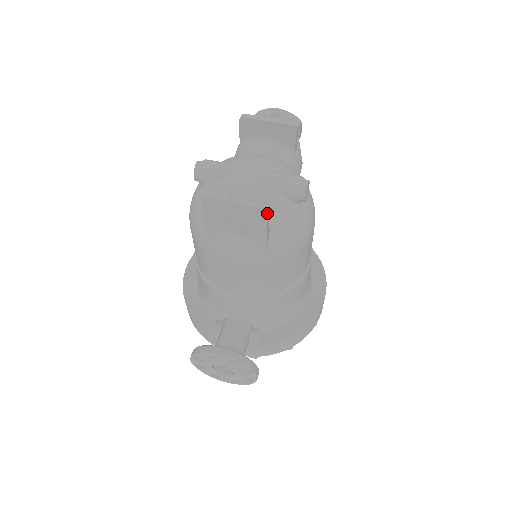
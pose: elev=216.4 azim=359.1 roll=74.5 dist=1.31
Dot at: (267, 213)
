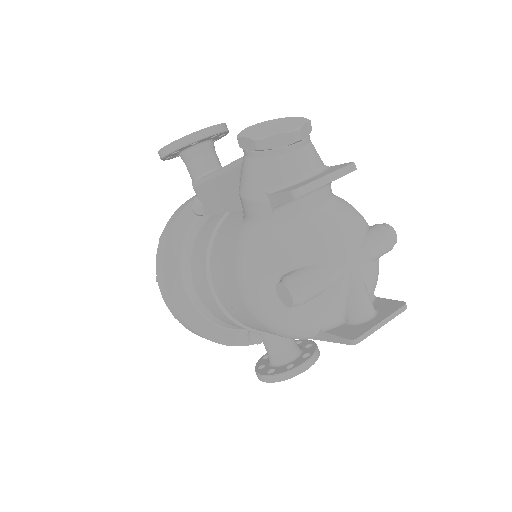
Dot at: (404, 307)
